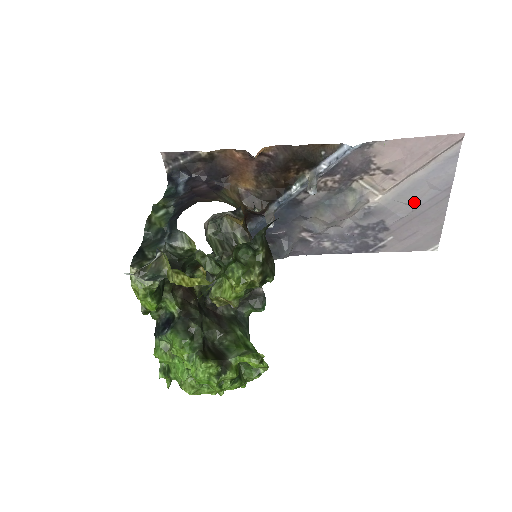
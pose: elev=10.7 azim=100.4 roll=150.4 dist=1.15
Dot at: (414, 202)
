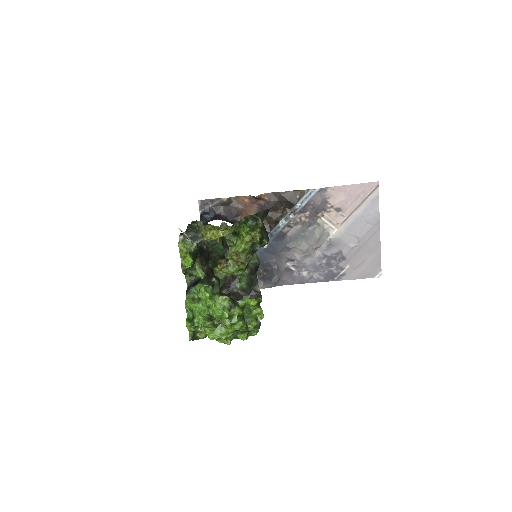
Dot at: (358, 234)
